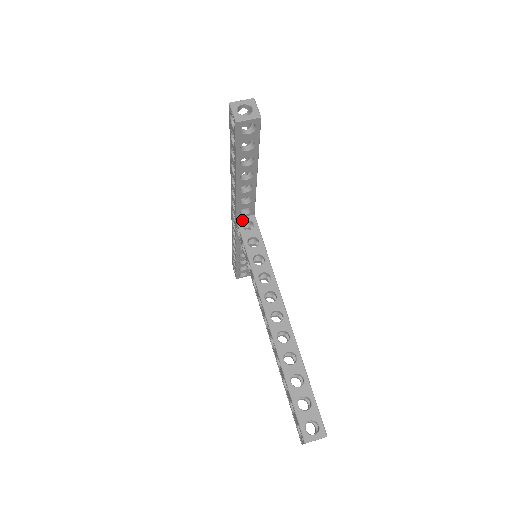
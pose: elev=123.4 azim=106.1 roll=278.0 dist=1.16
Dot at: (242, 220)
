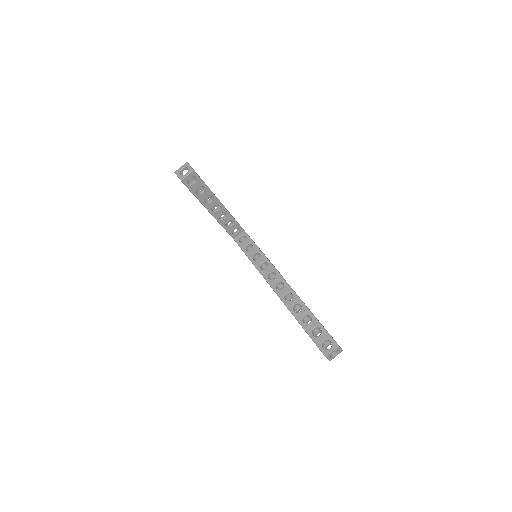
Dot at: (237, 238)
